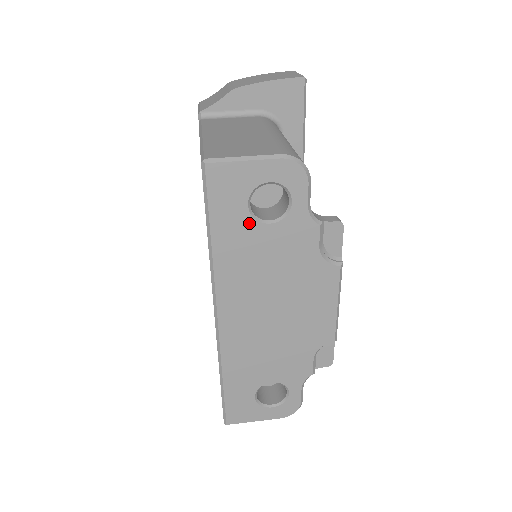
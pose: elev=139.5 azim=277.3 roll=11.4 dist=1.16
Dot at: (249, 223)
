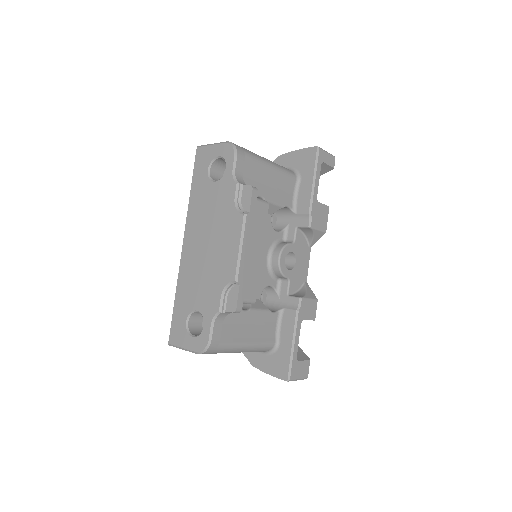
Dot at: (207, 181)
